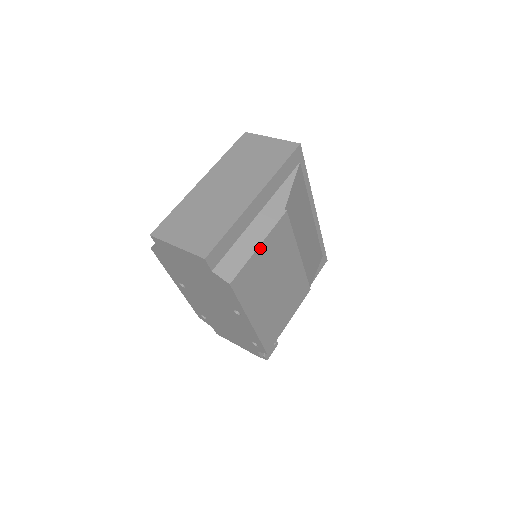
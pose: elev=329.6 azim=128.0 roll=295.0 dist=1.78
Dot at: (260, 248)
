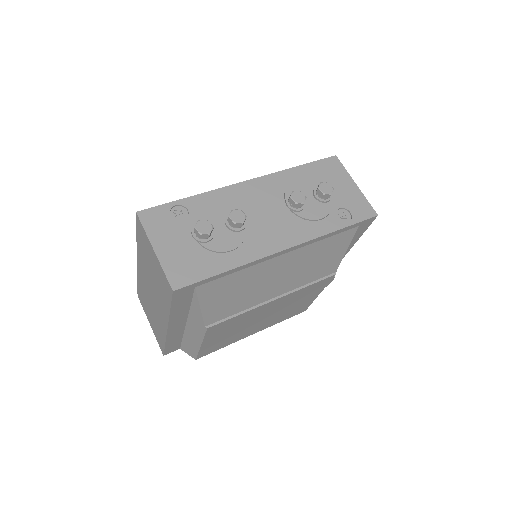
Dot at: (204, 344)
